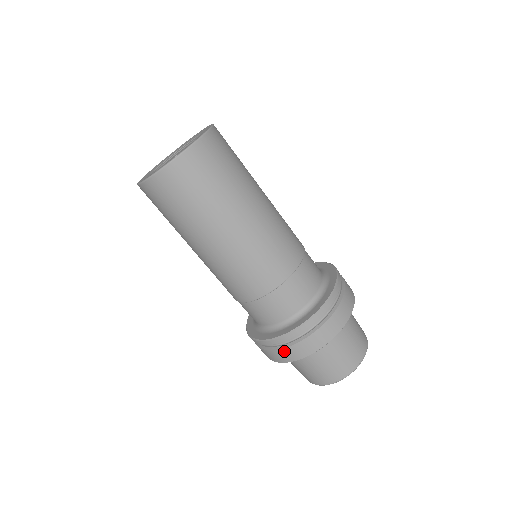
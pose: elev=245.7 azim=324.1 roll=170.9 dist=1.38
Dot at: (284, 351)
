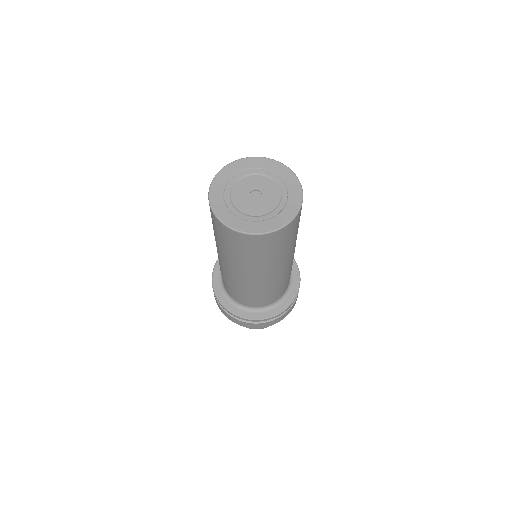
Dot at: (238, 321)
